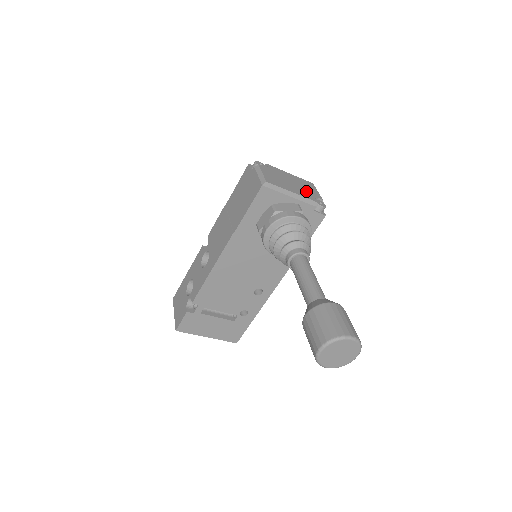
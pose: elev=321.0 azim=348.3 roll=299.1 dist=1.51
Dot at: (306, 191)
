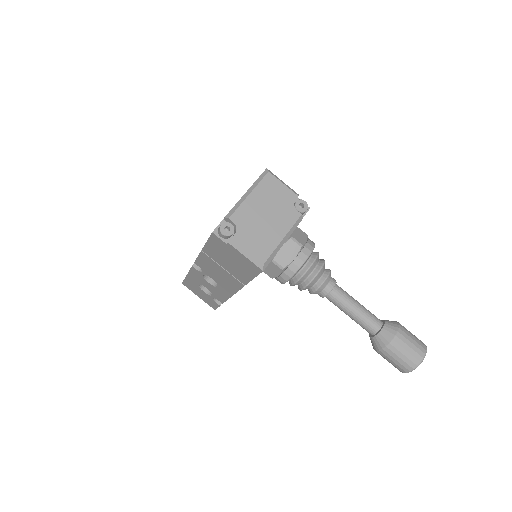
Dot at: (282, 209)
